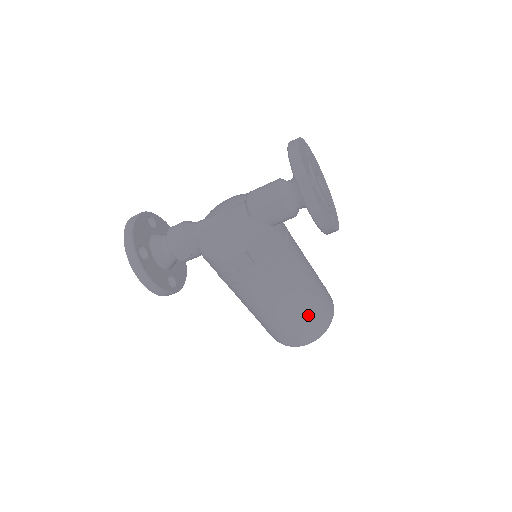
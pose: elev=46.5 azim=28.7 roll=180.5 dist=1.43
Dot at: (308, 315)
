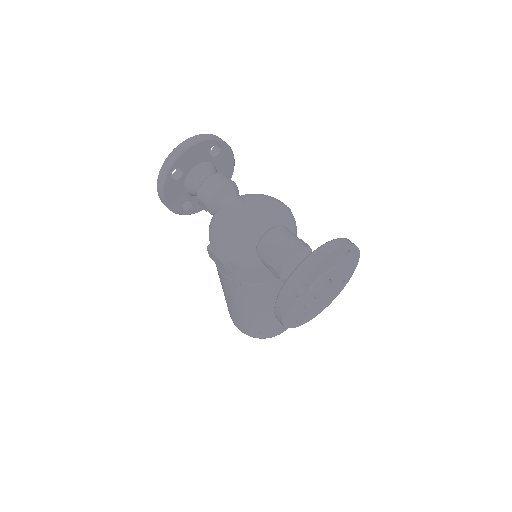
Dot at: (251, 323)
